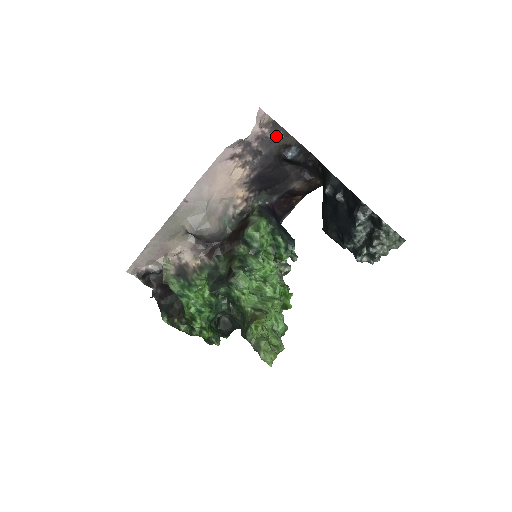
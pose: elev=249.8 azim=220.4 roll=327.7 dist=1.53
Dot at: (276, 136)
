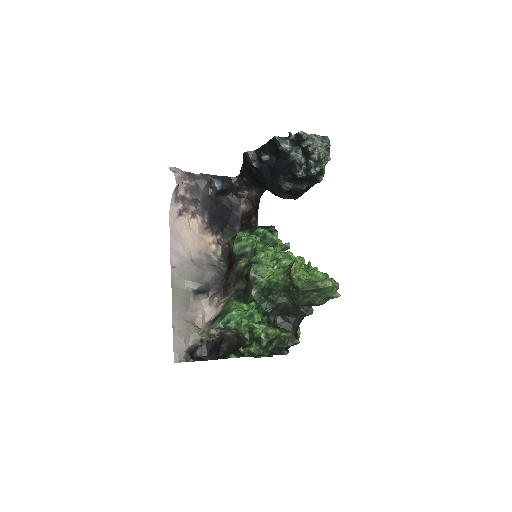
Dot at: (197, 182)
